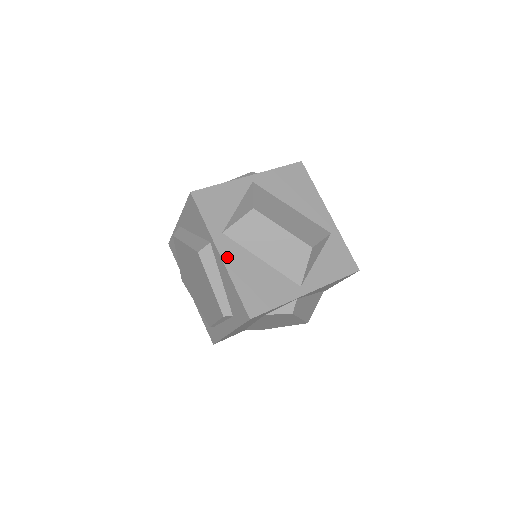
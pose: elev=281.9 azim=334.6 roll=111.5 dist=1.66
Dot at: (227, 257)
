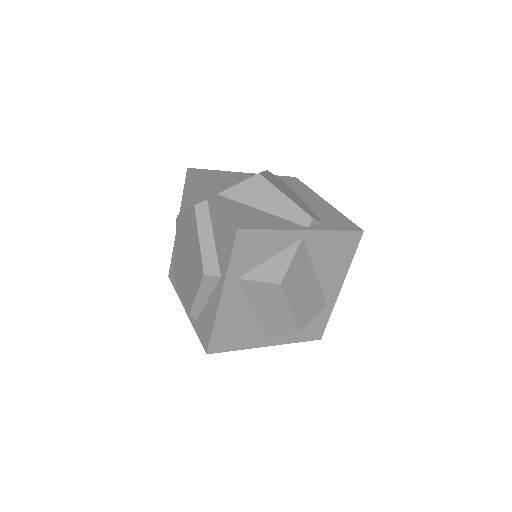
Dot at: (225, 301)
